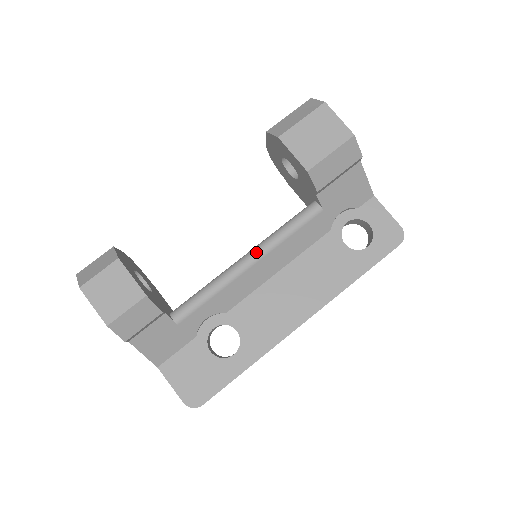
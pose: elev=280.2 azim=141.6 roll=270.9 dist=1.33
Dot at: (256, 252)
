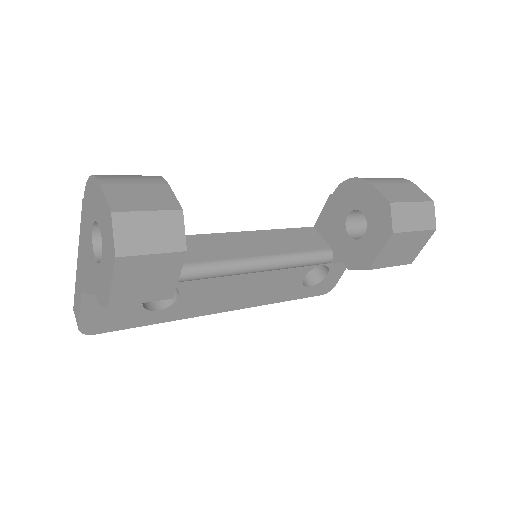
Dot at: (265, 267)
